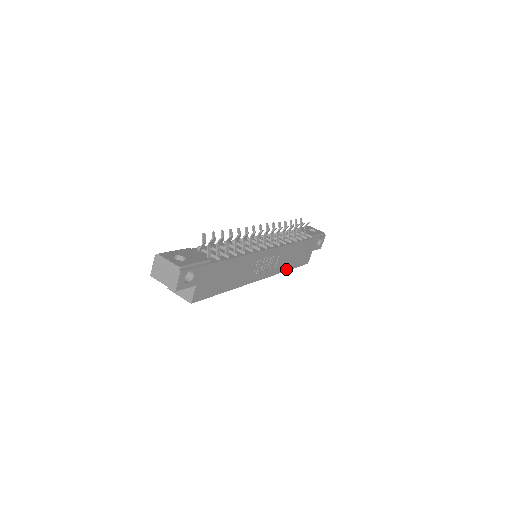
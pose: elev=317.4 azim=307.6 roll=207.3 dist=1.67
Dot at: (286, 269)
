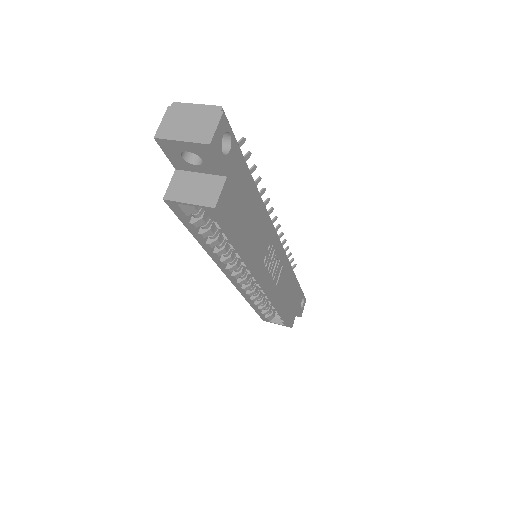
Dot at: (281, 307)
